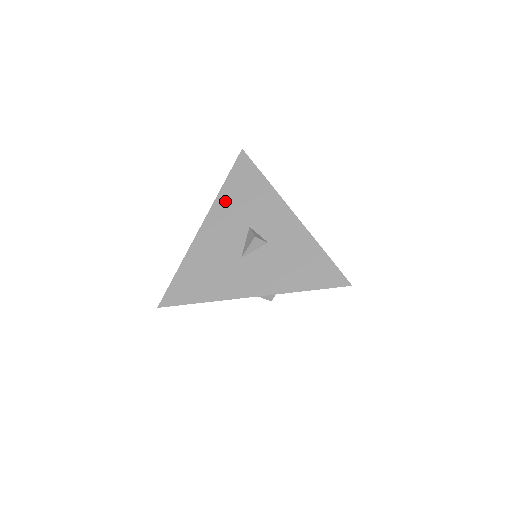
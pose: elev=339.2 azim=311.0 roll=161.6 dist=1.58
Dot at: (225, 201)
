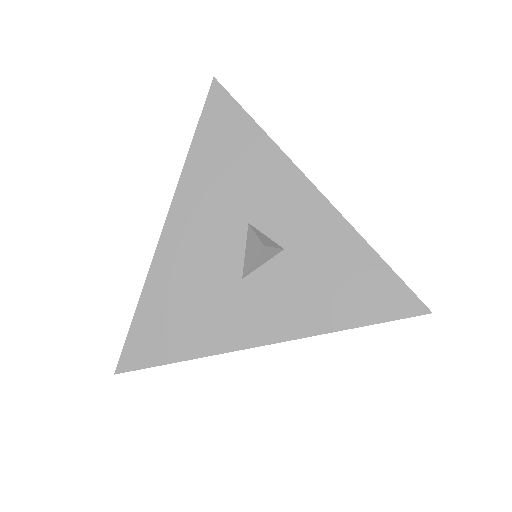
Dot at: (198, 179)
